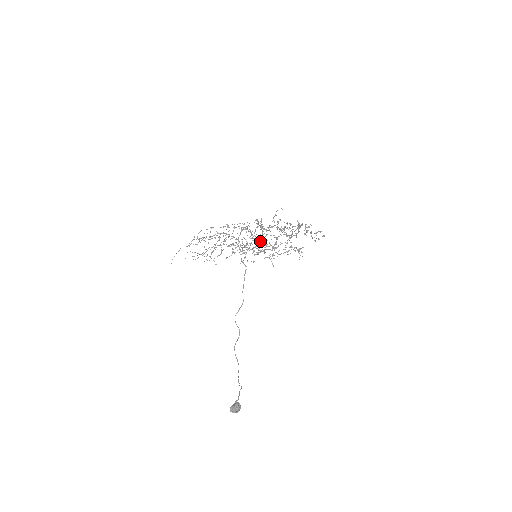
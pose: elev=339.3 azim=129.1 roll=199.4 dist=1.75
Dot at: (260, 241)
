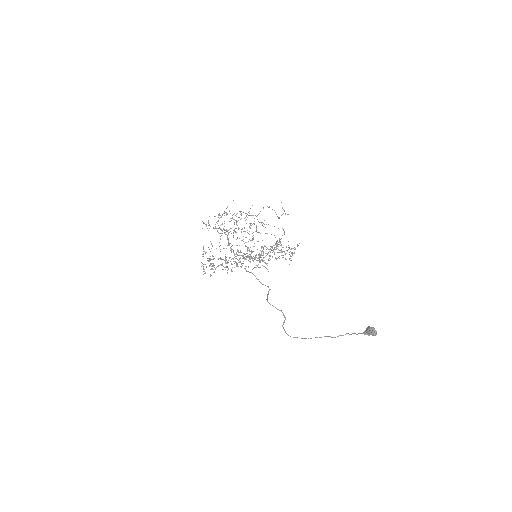
Dot at: occluded
